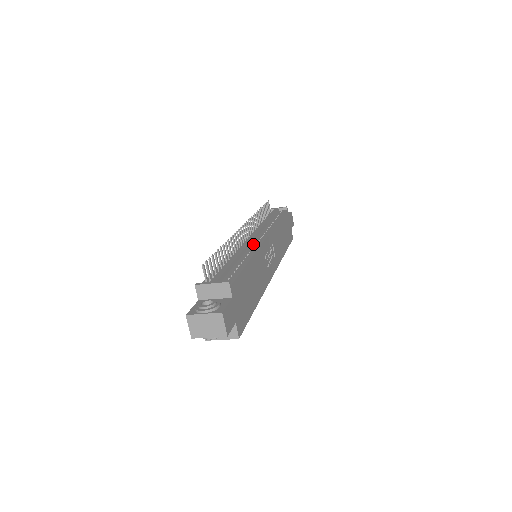
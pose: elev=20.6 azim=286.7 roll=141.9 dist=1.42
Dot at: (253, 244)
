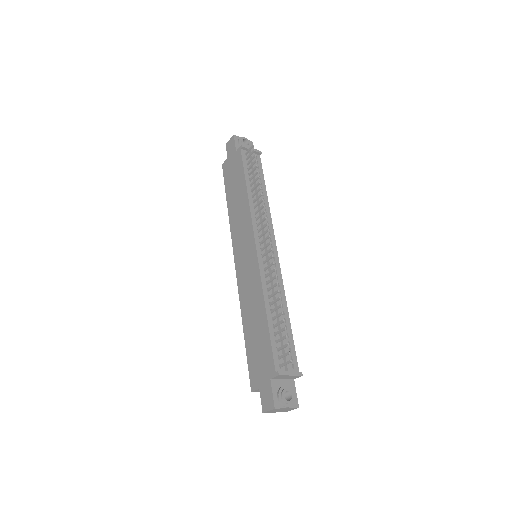
Dot at: (274, 267)
